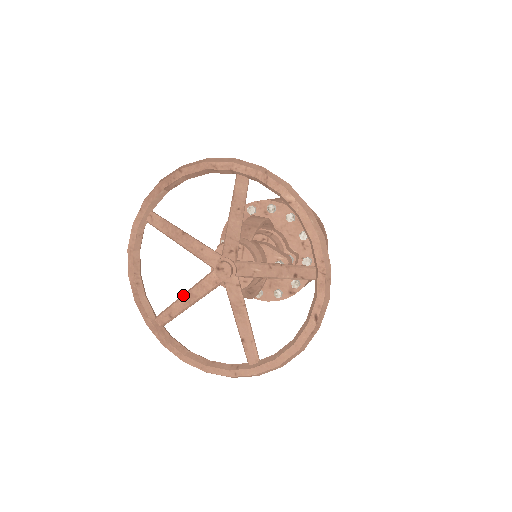
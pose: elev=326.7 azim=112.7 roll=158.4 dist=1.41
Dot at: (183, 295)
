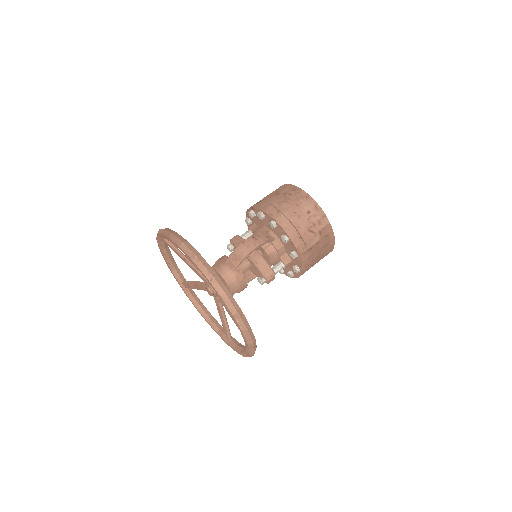
Dot at: (193, 283)
